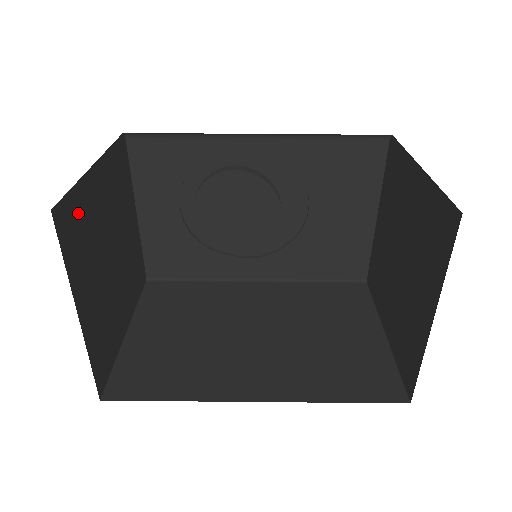
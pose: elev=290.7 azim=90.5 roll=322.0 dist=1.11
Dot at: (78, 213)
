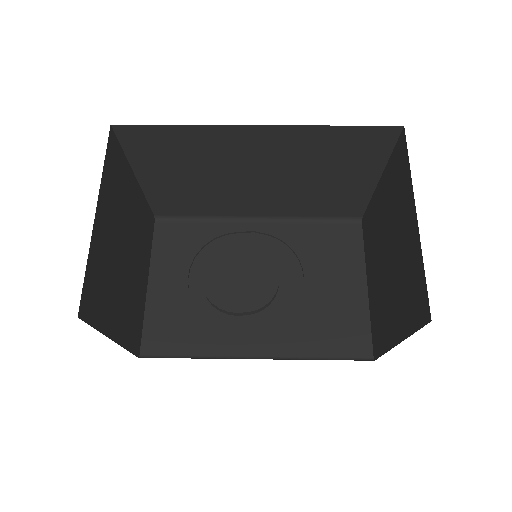
Dot at: (120, 169)
